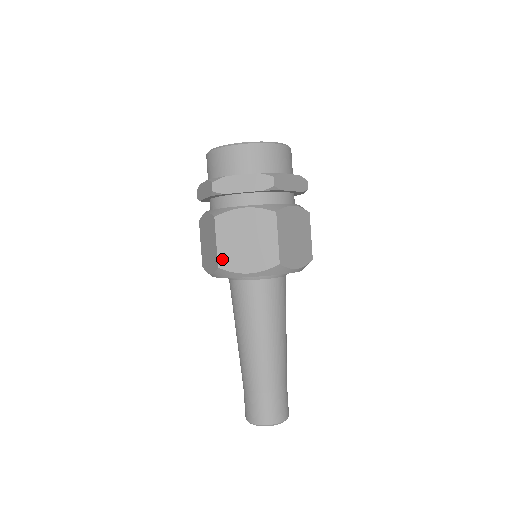
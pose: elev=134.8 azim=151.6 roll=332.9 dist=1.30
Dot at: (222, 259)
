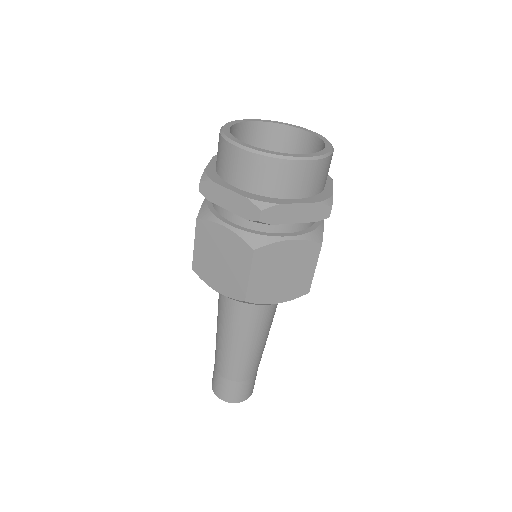
Dot at: (252, 293)
